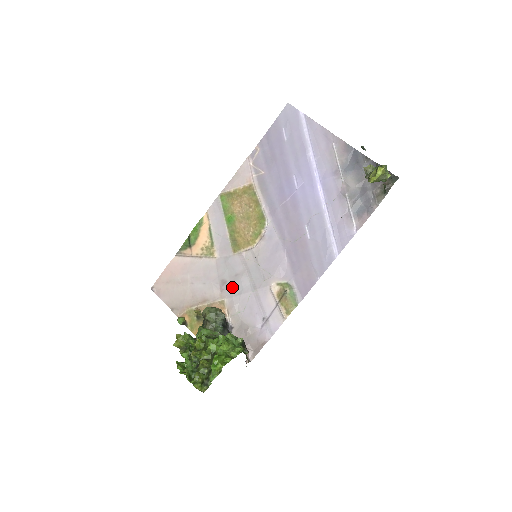
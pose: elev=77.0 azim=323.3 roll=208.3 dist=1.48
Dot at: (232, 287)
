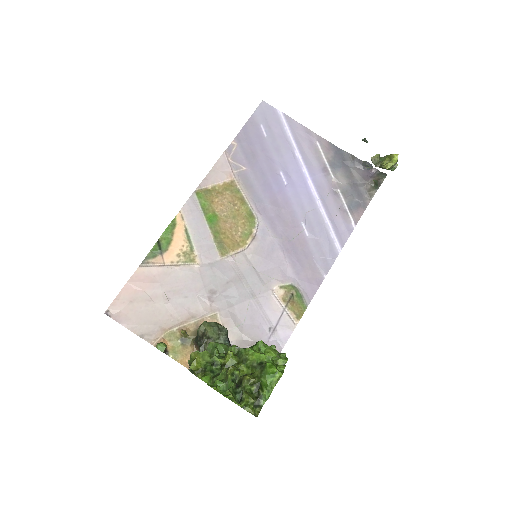
Dot at: (225, 297)
